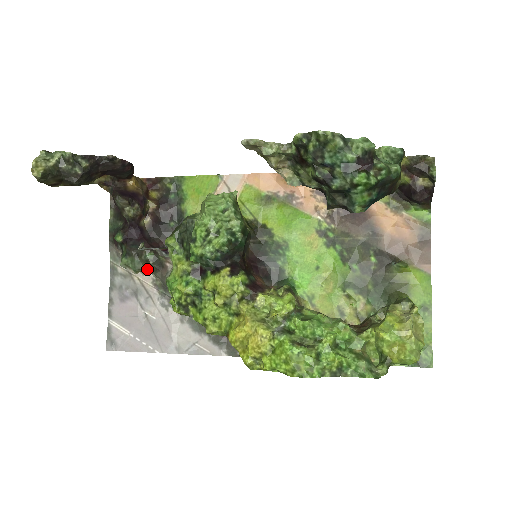
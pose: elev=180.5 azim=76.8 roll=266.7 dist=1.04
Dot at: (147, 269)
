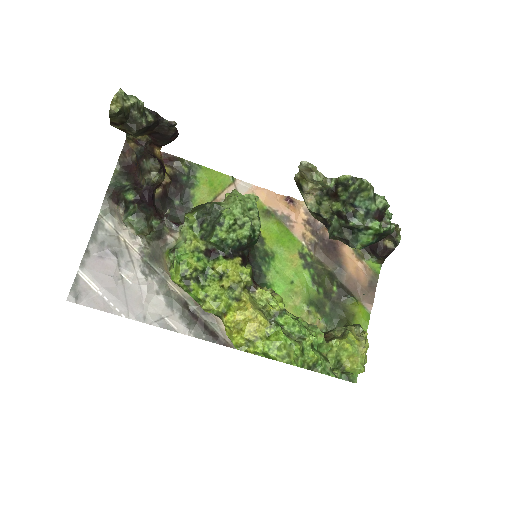
Dot at: (148, 234)
